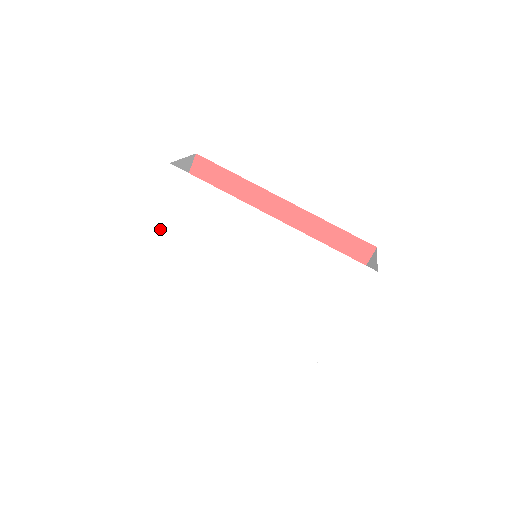
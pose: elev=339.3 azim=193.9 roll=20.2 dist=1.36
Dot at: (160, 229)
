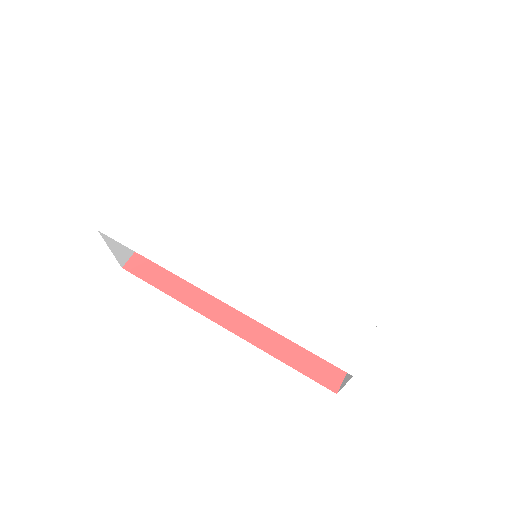
Dot at: (151, 190)
